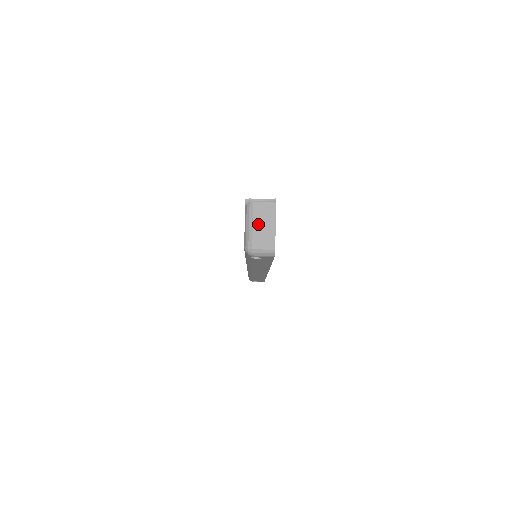
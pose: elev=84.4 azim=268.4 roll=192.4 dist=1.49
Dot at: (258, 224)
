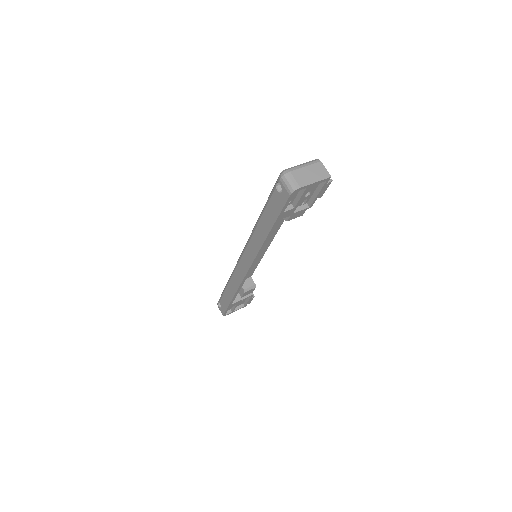
Dot at: (308, 170)
